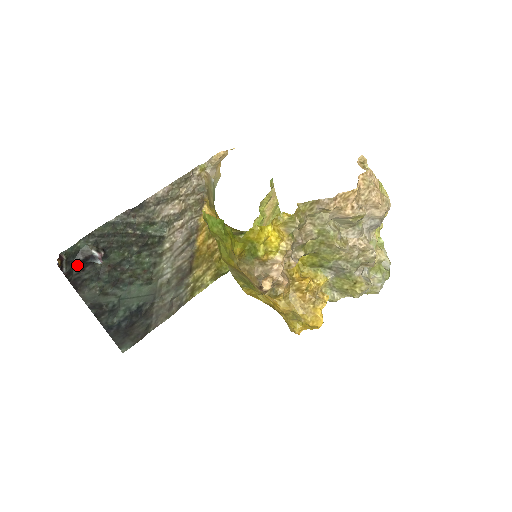
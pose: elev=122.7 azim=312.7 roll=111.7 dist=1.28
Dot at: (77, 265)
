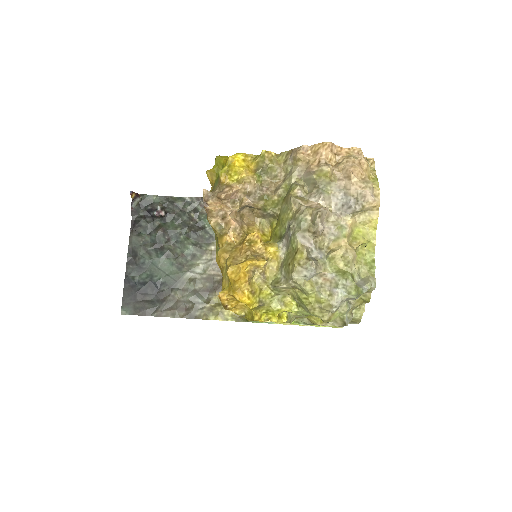
Dot at: (144, 211)
